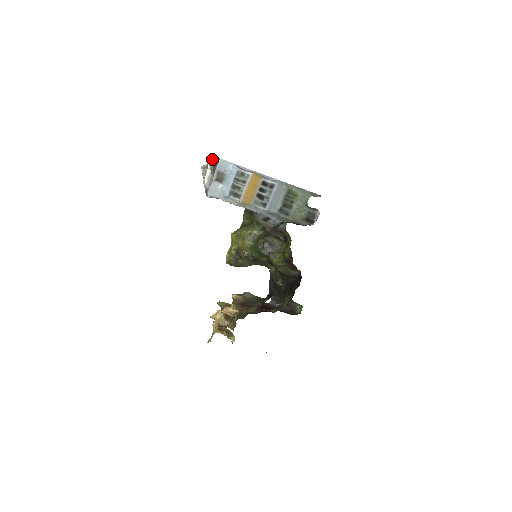
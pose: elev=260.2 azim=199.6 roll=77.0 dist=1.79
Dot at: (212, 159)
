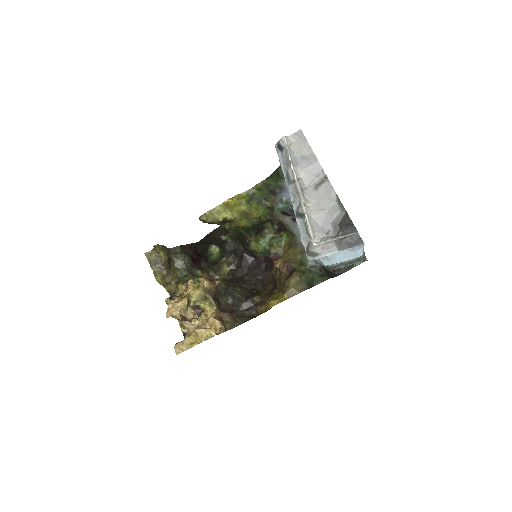
Dot at: (354, 233)
